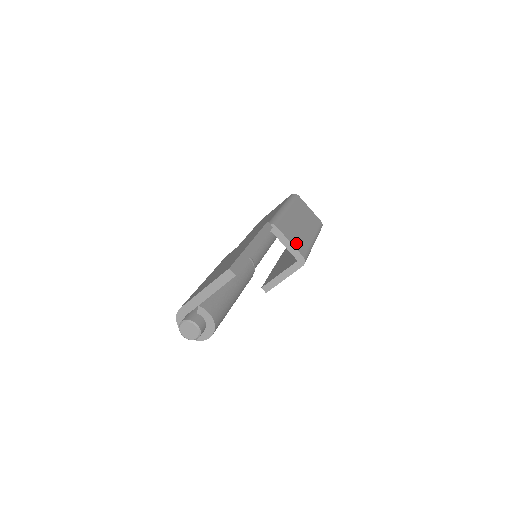
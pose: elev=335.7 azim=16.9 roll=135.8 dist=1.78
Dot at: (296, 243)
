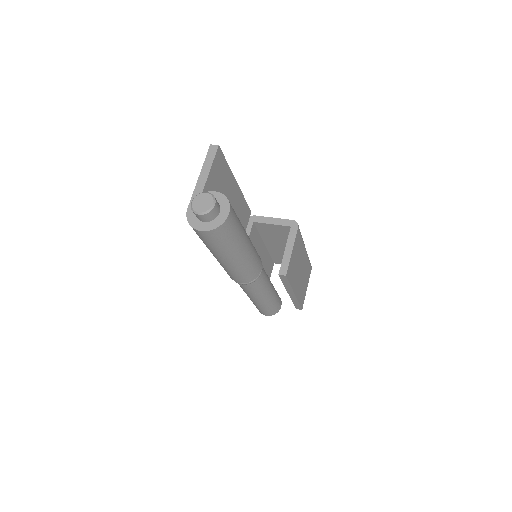
Dot at: occluded
